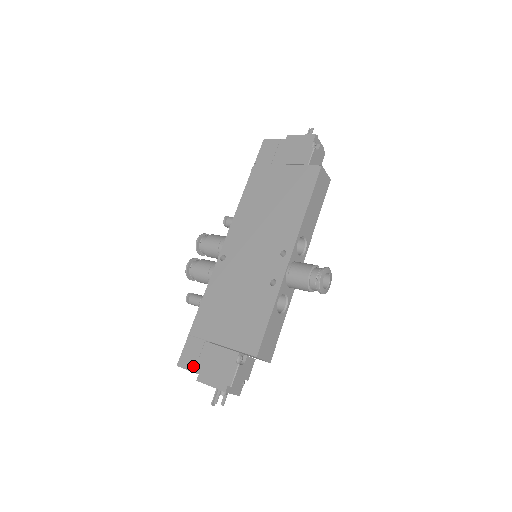
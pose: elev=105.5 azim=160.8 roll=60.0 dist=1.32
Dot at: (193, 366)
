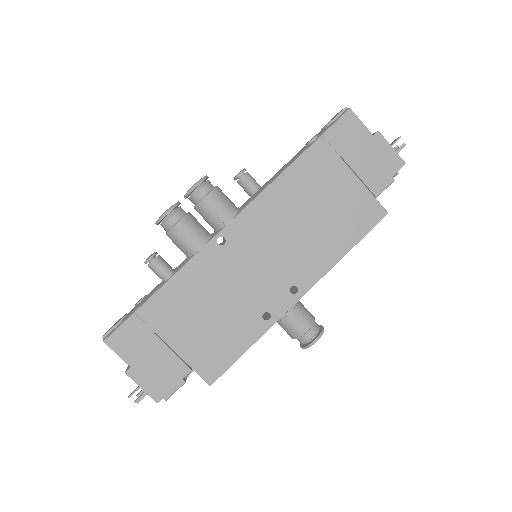
Dot at: (127, 354)
